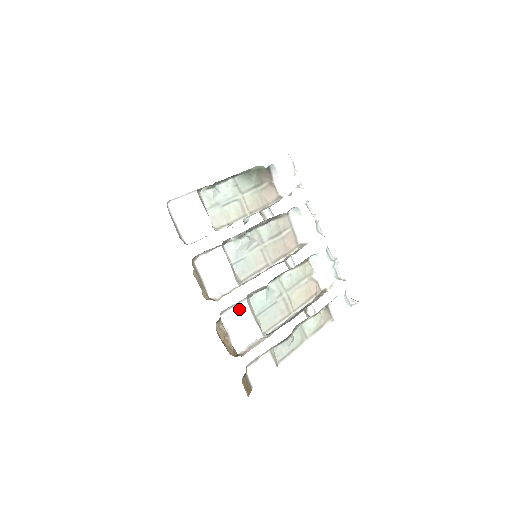
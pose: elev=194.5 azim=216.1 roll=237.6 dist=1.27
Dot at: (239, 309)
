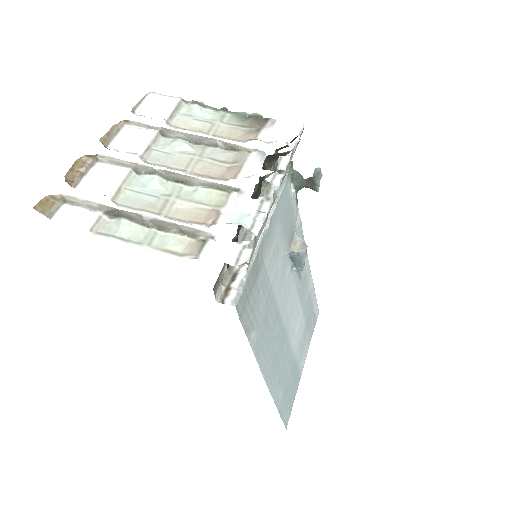
Dot at: (118, 170)
